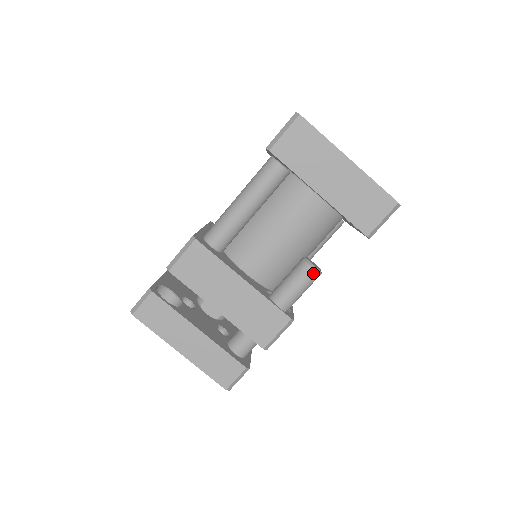
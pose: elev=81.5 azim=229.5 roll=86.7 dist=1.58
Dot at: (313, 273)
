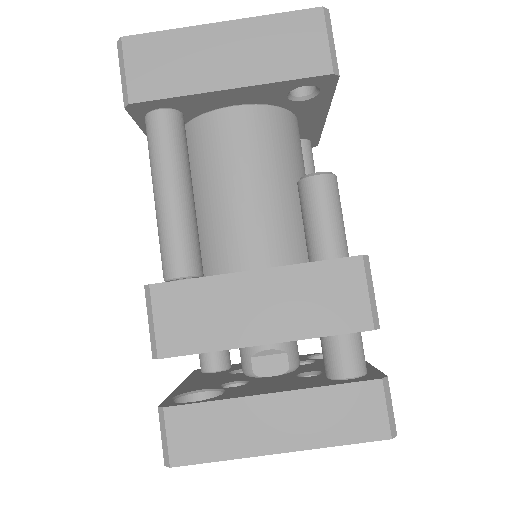
Dot at: (325, 181)
